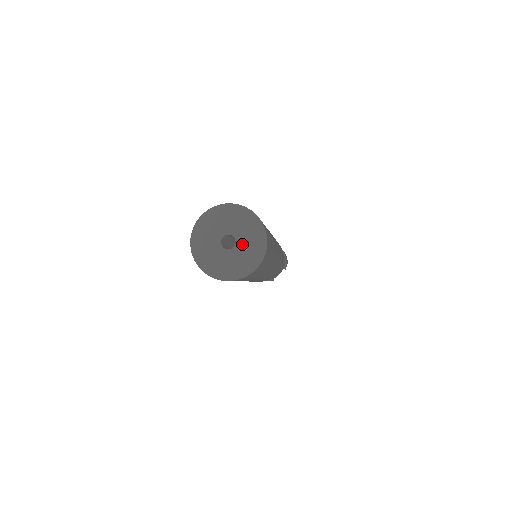
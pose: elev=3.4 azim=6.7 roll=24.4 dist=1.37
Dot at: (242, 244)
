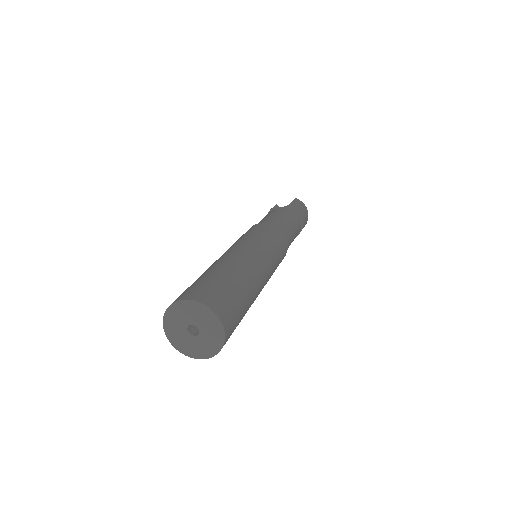
Dot at: (203, 338)
